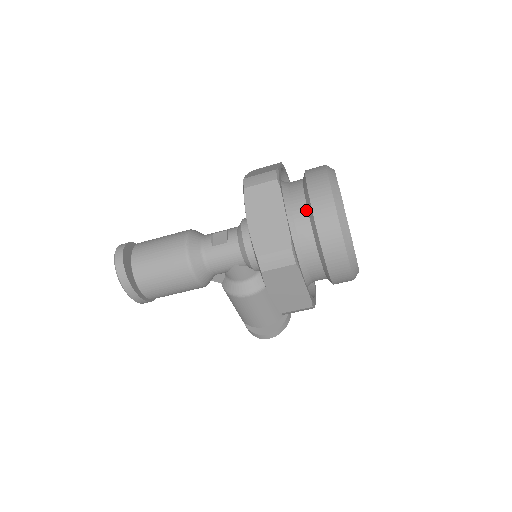
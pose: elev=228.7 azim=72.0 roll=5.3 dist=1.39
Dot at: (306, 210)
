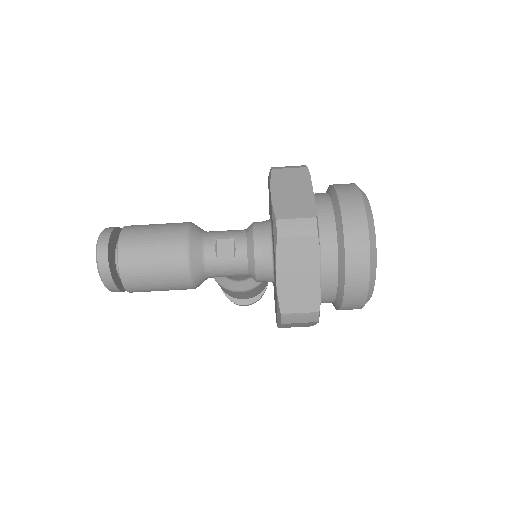
Dot at: (336, 261)
